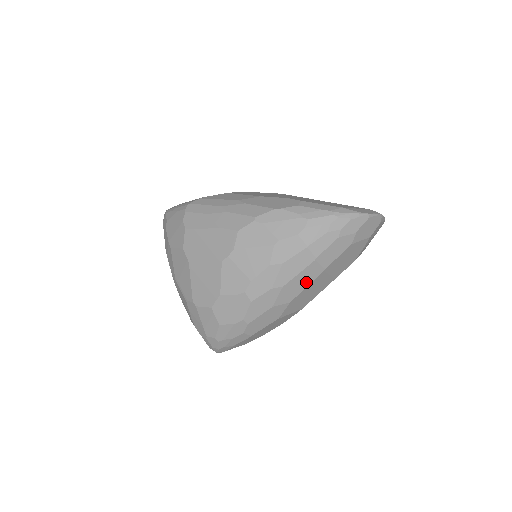
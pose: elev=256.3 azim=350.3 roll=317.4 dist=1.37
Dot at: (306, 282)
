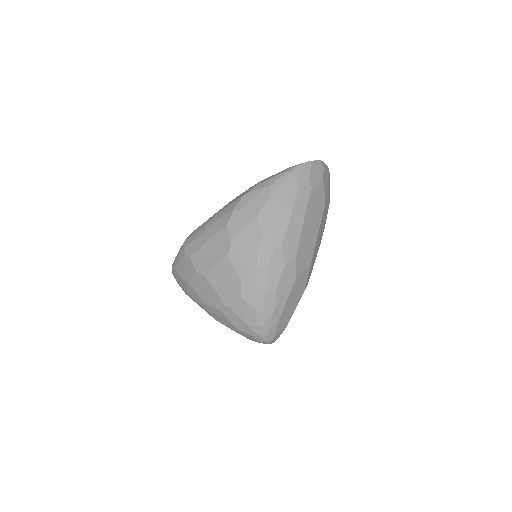
Dot at: (297, 233)
